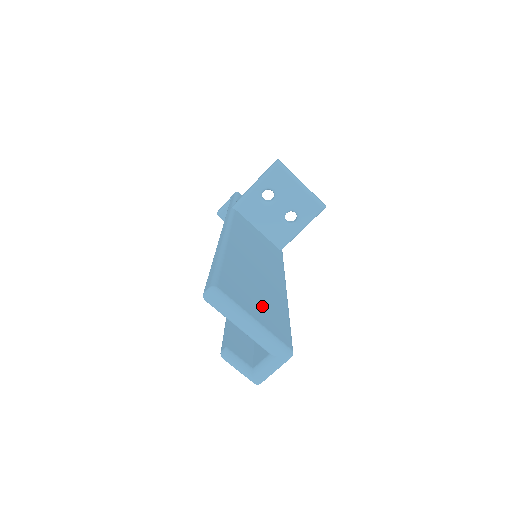
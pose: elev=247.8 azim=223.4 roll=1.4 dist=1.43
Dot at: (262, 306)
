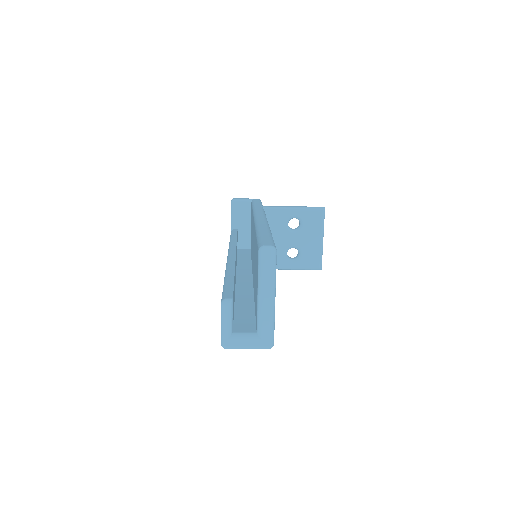
Dot at: occluded
